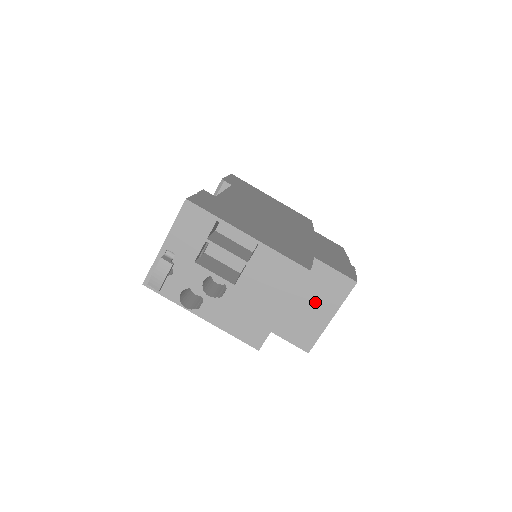
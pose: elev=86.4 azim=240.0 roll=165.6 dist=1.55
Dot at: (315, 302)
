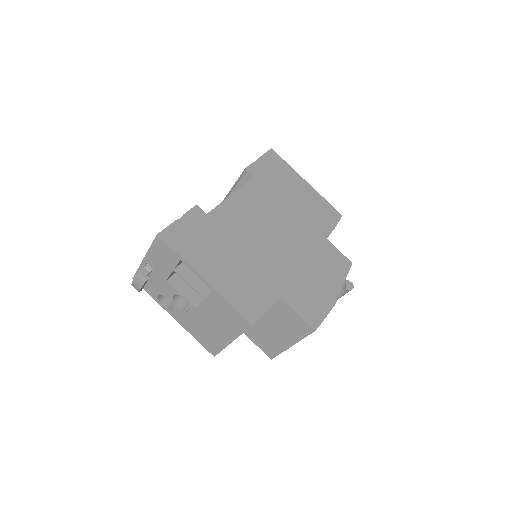
Dot at: (279, 329)
